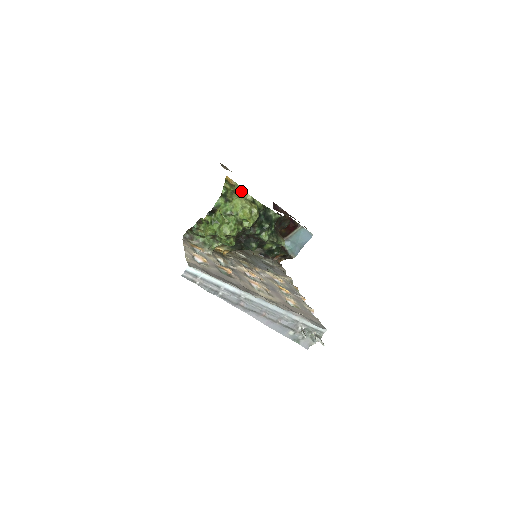
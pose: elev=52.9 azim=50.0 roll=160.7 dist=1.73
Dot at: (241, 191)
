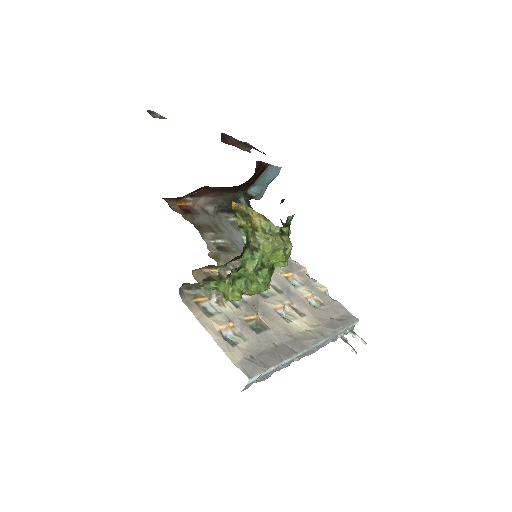
Dot at: (262, 222)
